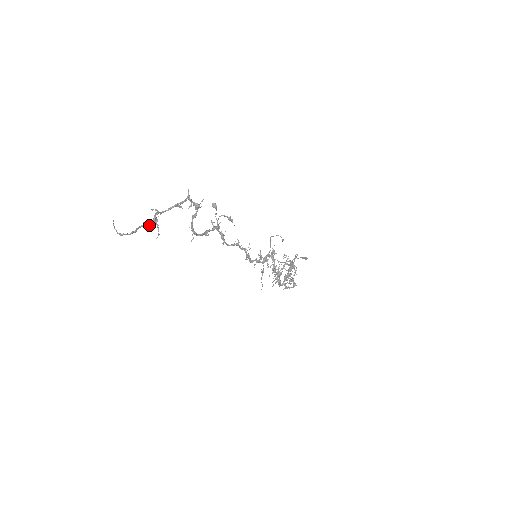
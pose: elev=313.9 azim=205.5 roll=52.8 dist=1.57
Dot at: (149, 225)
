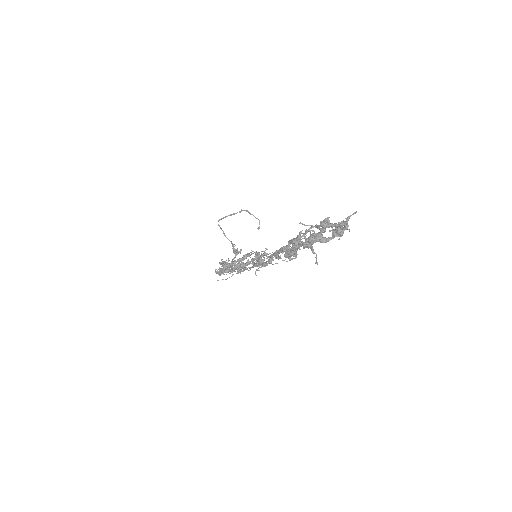
Dot at: occluded
